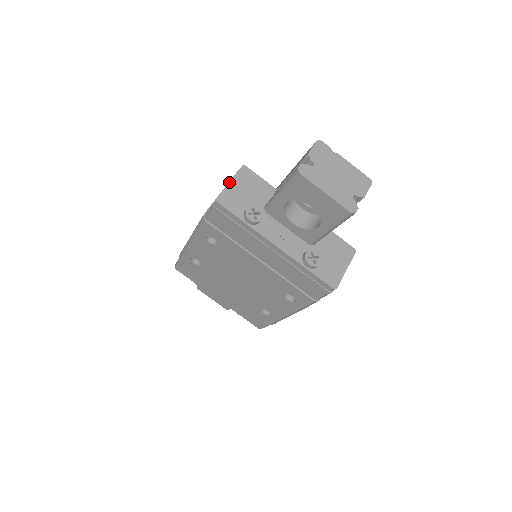
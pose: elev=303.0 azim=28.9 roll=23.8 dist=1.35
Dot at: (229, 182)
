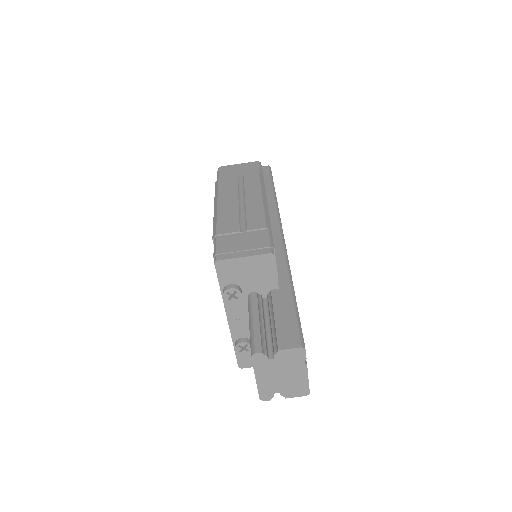
Dot at: (243, 257)
